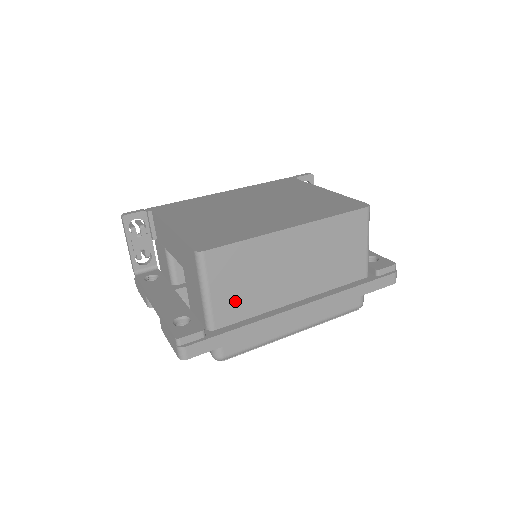
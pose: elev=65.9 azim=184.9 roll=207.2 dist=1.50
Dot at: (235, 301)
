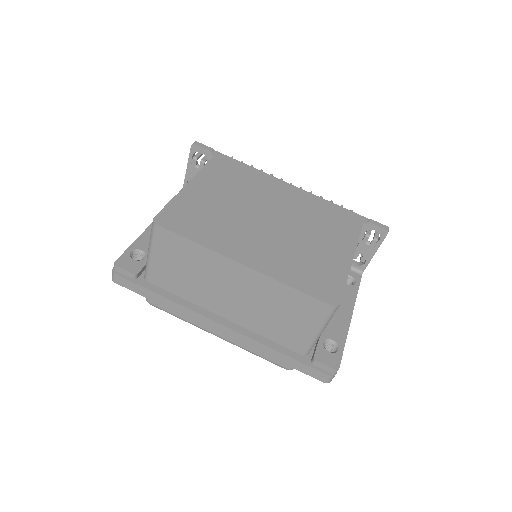
Dot at: (170, 276)
